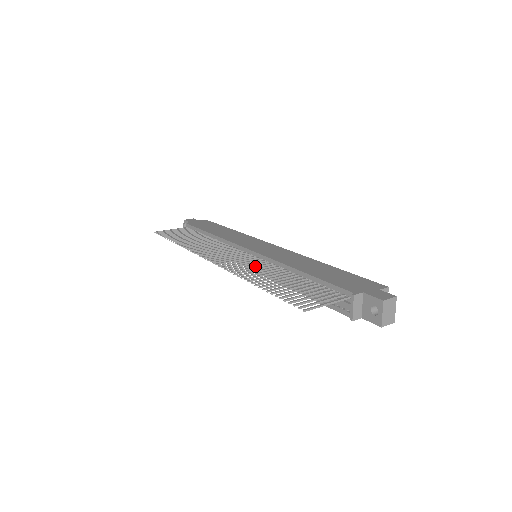
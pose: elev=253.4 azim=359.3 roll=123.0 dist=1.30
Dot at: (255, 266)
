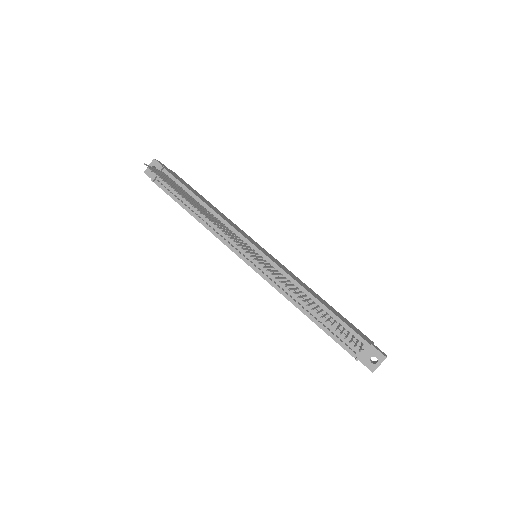
Dot at: (282, 277)
